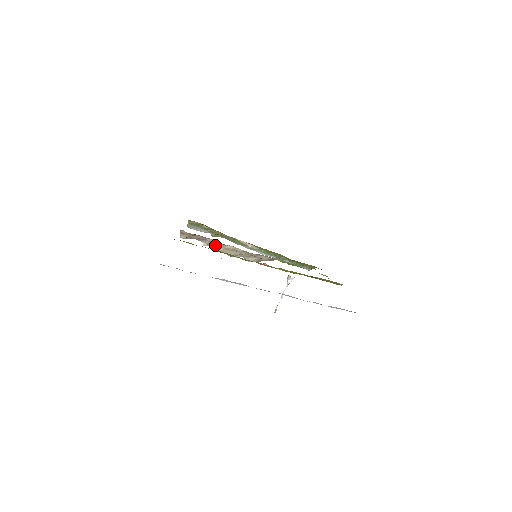
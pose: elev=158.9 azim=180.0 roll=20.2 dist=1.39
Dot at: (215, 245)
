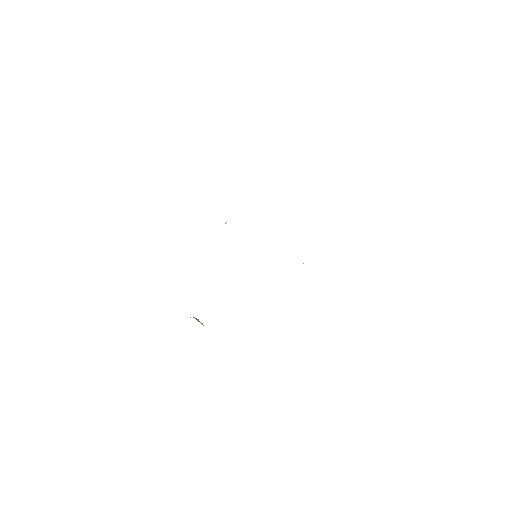
Dot at: occluded
